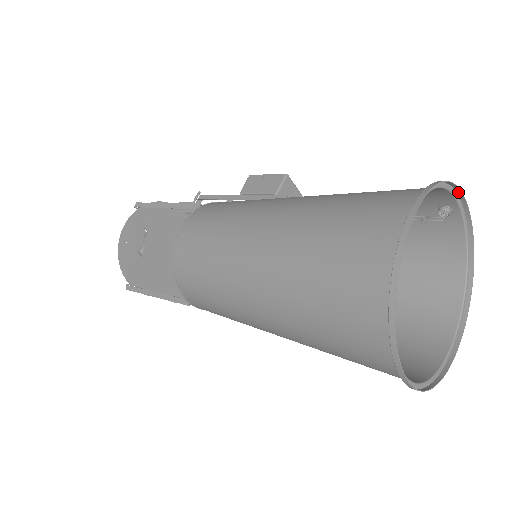
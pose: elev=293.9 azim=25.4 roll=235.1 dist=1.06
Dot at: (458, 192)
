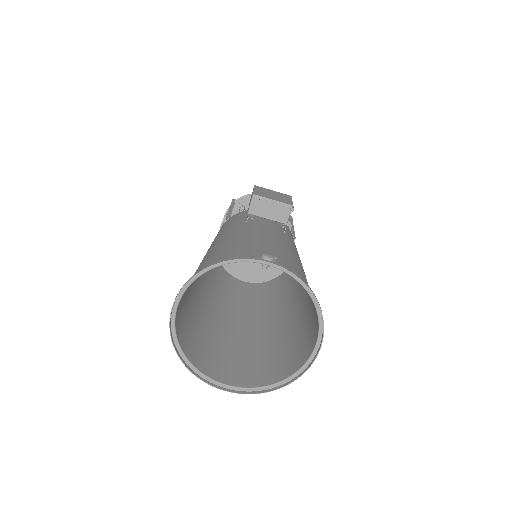
Dot at: (248, 258)
